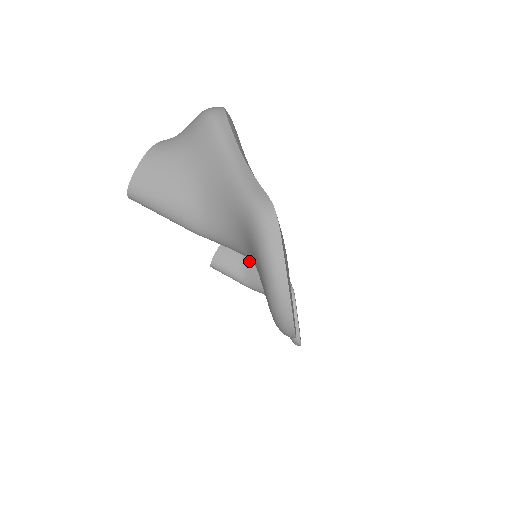
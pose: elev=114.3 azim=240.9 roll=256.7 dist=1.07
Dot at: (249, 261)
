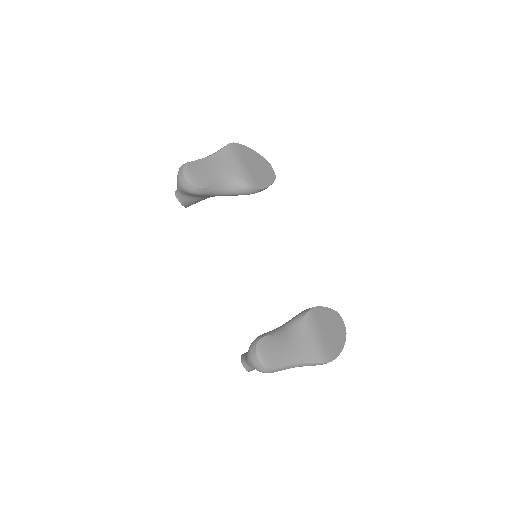
Dot at: occluded
